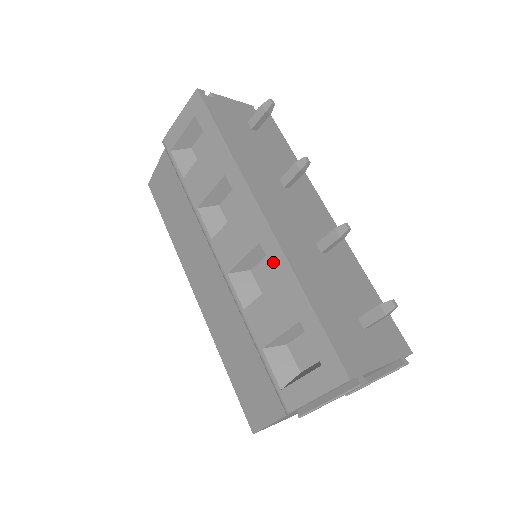
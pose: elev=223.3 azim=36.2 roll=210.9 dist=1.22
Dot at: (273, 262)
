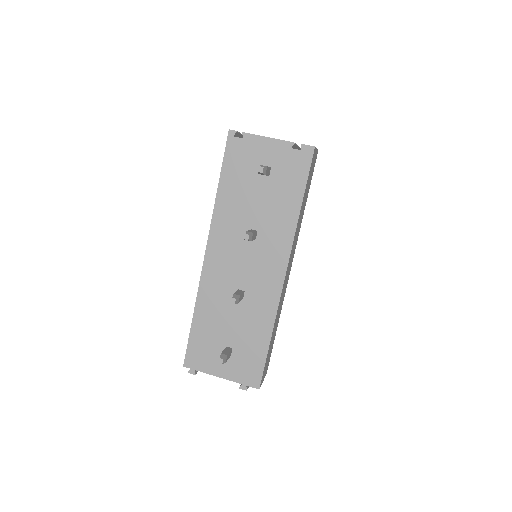
Dot at: occluded
